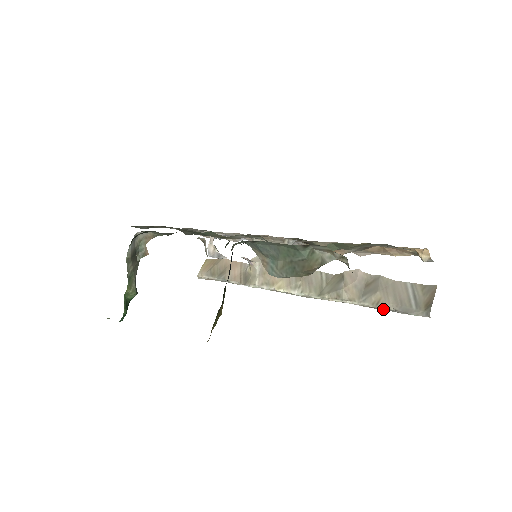
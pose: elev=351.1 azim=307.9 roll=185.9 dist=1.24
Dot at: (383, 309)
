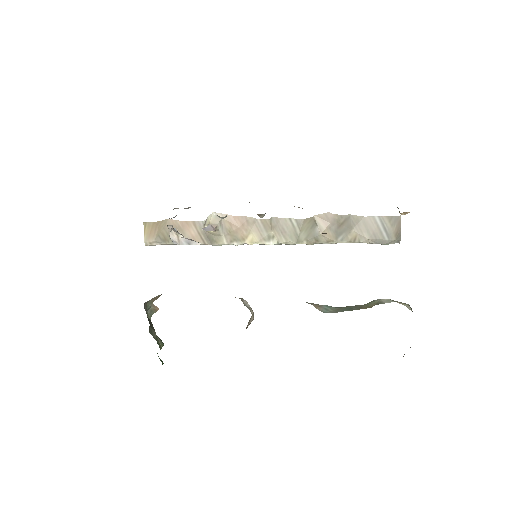
Dot at: occluded
